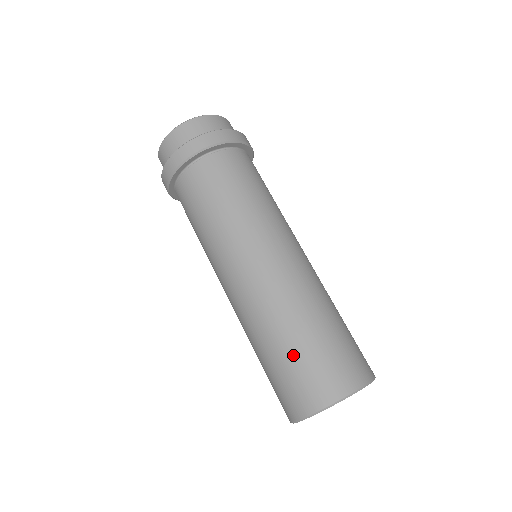
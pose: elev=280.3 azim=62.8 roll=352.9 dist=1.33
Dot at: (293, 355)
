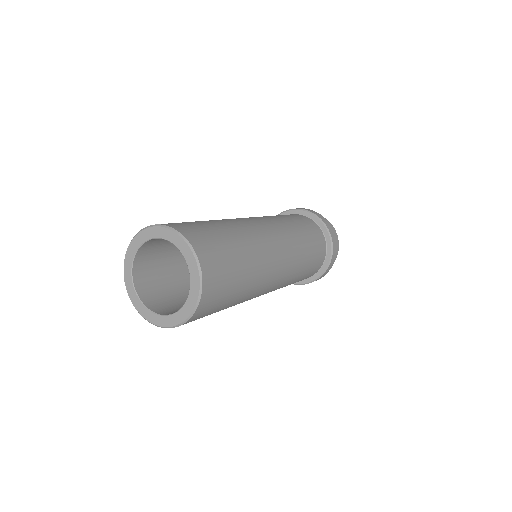
Dot at: occluded
